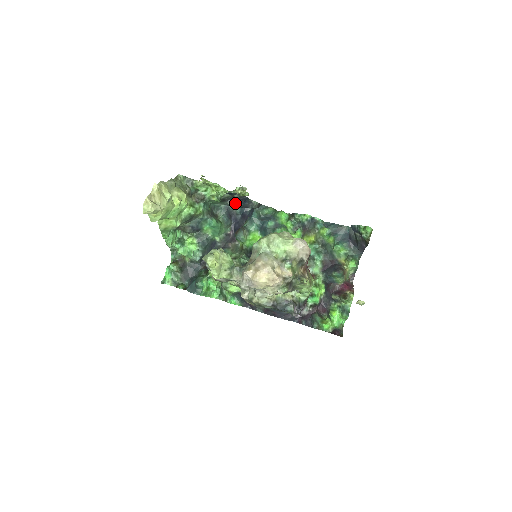
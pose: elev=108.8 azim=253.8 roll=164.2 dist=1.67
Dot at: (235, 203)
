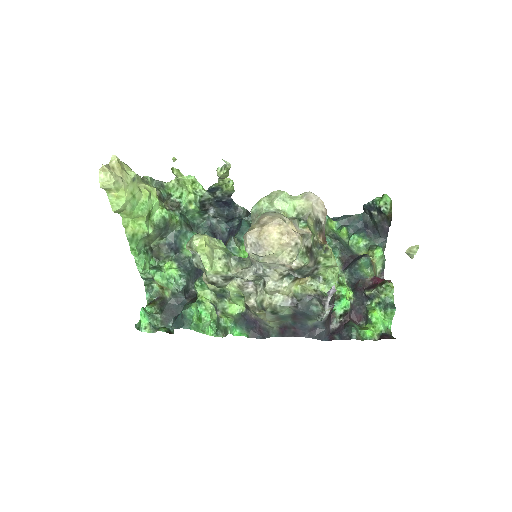
Dot at: (218, 213)
